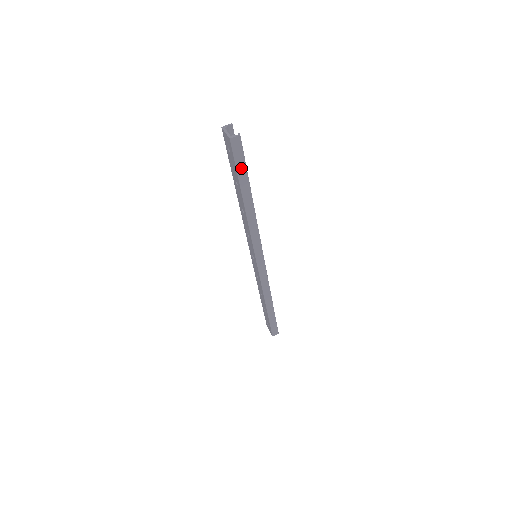
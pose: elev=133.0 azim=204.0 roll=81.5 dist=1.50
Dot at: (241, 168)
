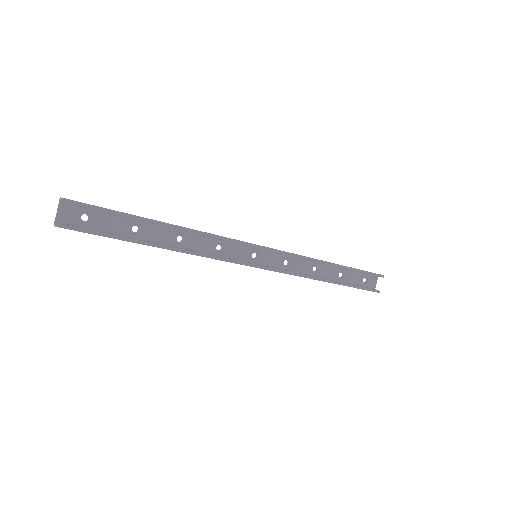
Dot at: (104, 236)
